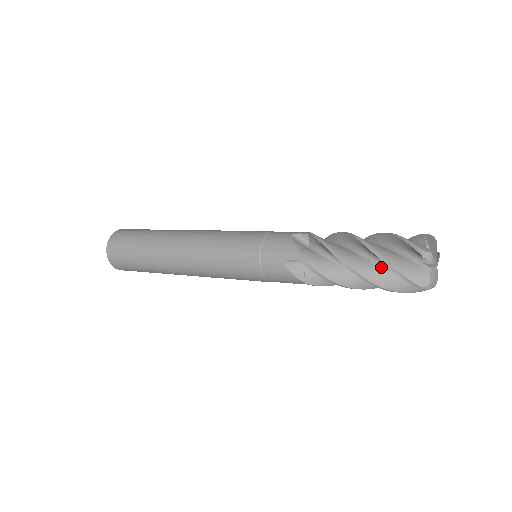
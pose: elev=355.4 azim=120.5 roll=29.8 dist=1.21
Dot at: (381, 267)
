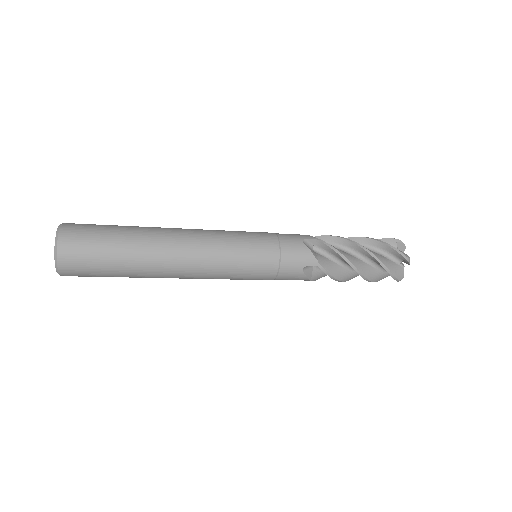
Dot at: occluded
